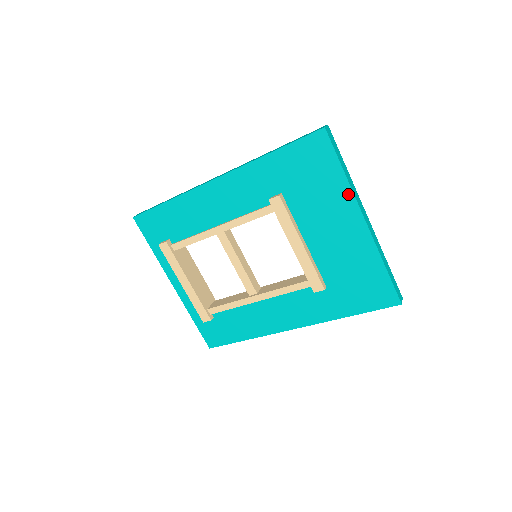
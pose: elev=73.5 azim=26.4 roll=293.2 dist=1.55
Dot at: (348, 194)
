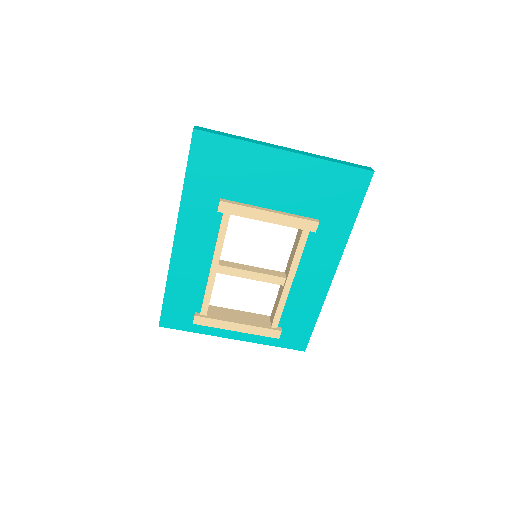
Dot at: (256, 149)
